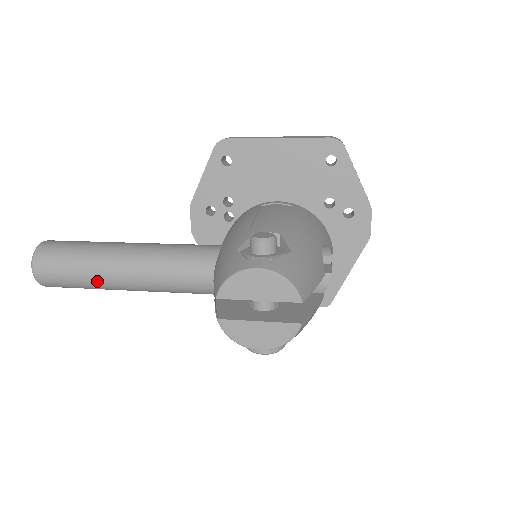
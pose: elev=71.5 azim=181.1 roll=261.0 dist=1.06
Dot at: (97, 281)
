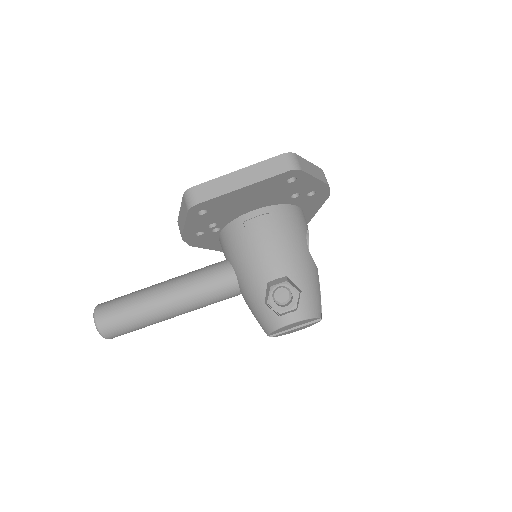
Dot at: occluded
